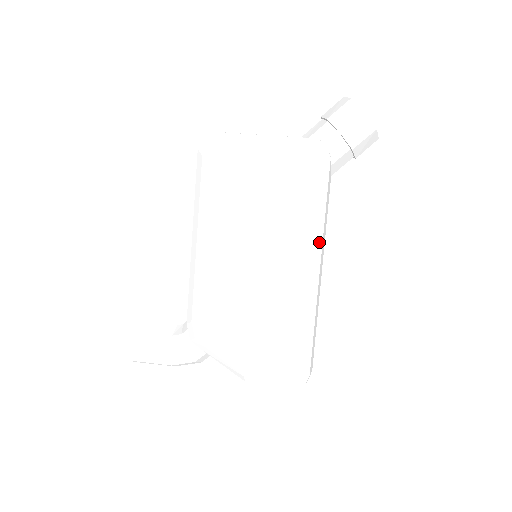
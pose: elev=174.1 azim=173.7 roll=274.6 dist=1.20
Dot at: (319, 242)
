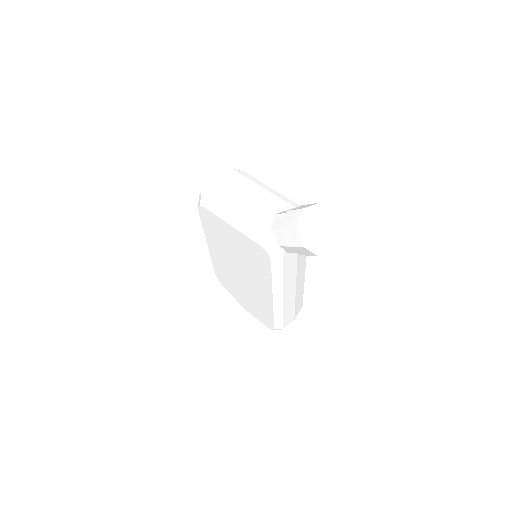
Dot at: (278, 288)
